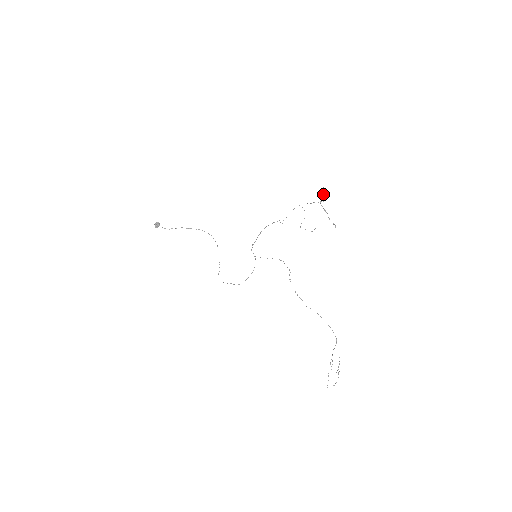
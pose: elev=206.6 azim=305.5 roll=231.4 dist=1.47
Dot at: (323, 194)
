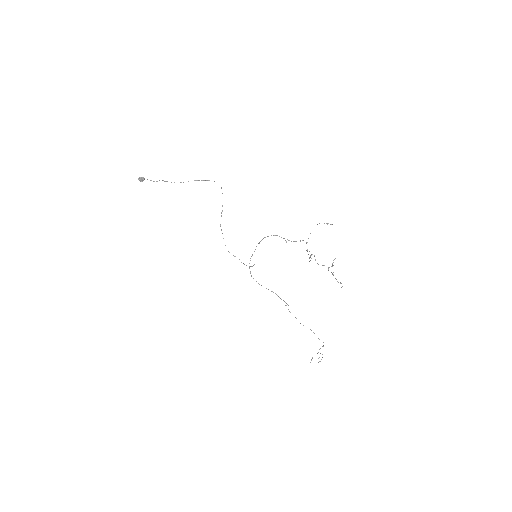
Dot at: occluded
